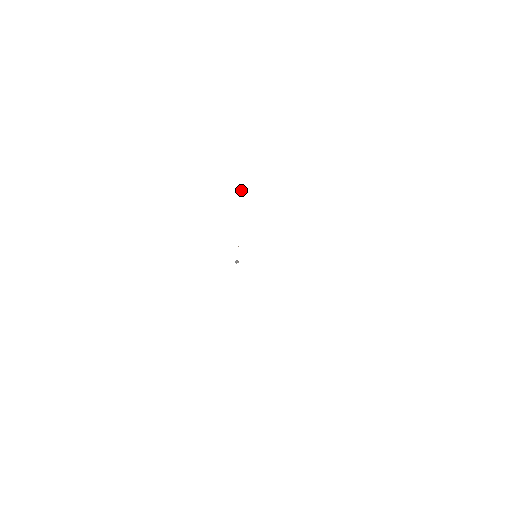
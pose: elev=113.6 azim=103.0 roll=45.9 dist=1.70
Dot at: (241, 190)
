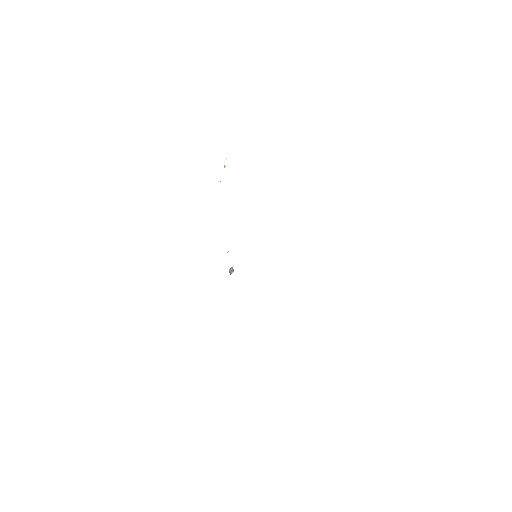
Dot at: occluded
